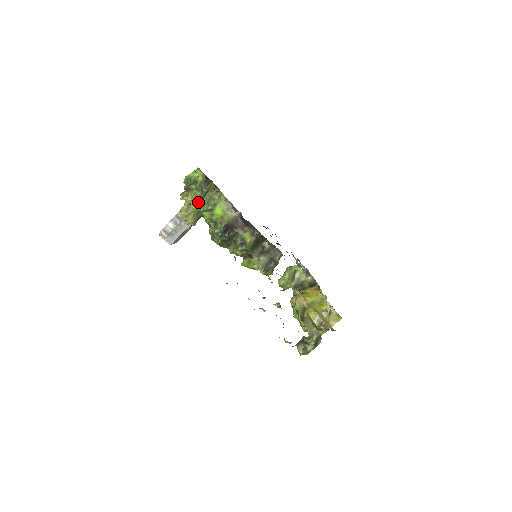
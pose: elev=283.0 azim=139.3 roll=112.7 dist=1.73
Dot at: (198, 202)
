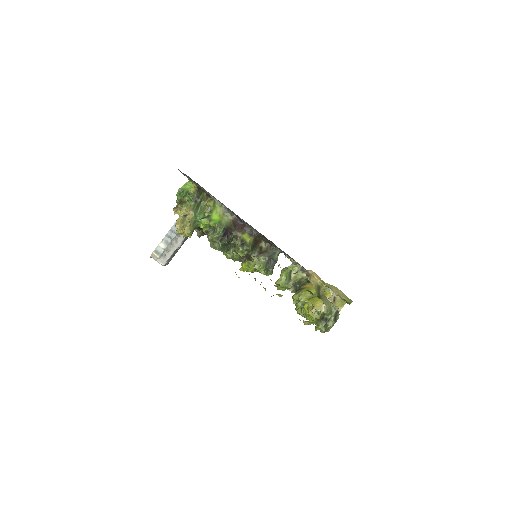
Dot at: (194, 212)
